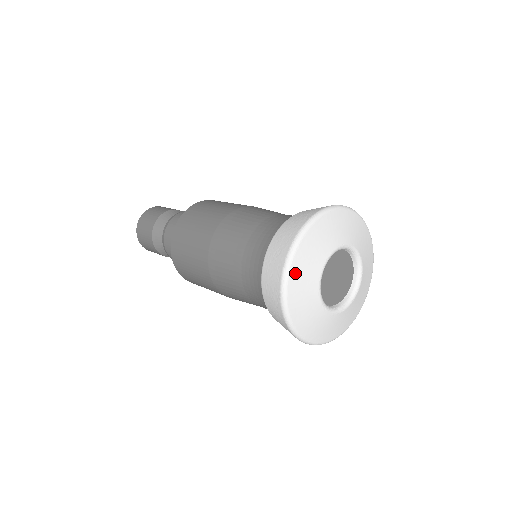
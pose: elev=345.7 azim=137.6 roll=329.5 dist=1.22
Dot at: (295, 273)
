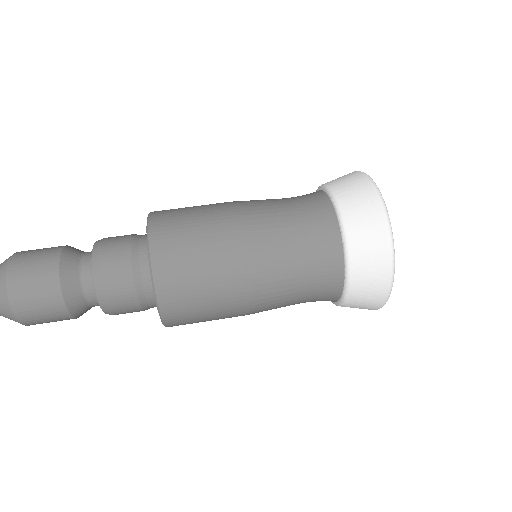
Dot at: occluded
